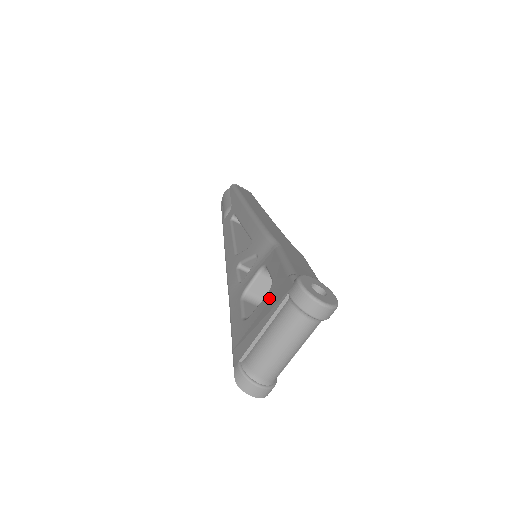
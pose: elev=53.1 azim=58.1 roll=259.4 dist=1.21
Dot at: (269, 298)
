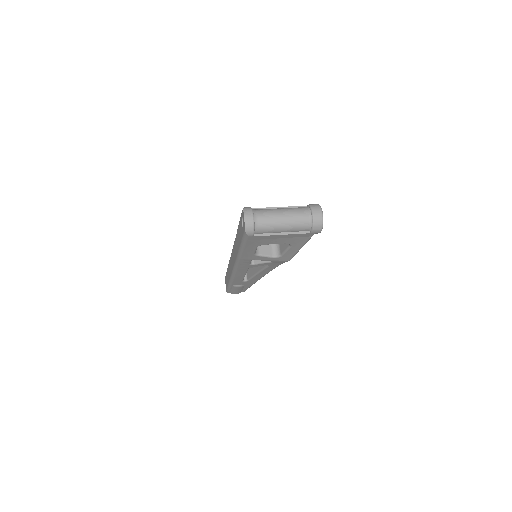
Dot at: occluded
